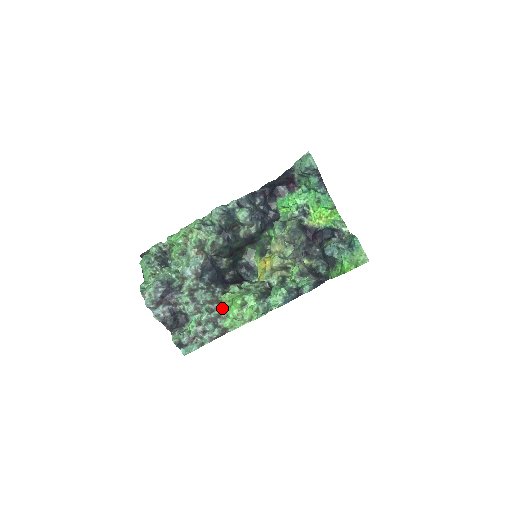
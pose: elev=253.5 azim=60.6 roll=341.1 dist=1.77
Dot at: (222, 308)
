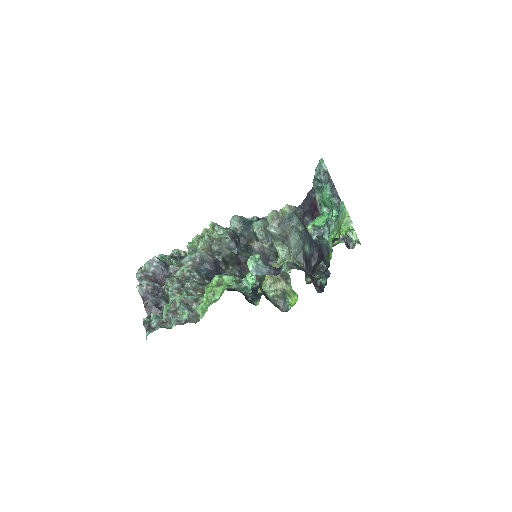
Dot at: occluded
